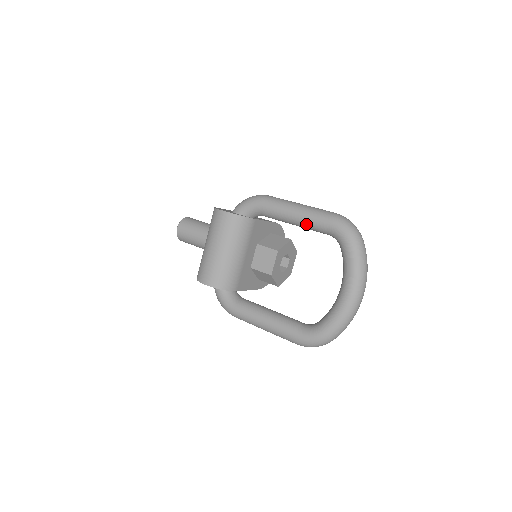
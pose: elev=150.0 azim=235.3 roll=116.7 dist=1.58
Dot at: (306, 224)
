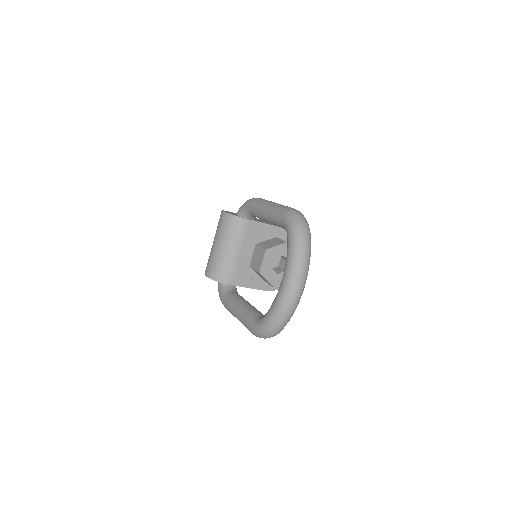
Dot at: (271, 220)
